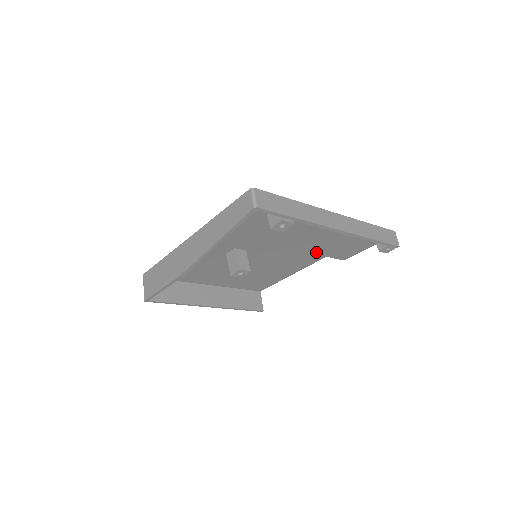
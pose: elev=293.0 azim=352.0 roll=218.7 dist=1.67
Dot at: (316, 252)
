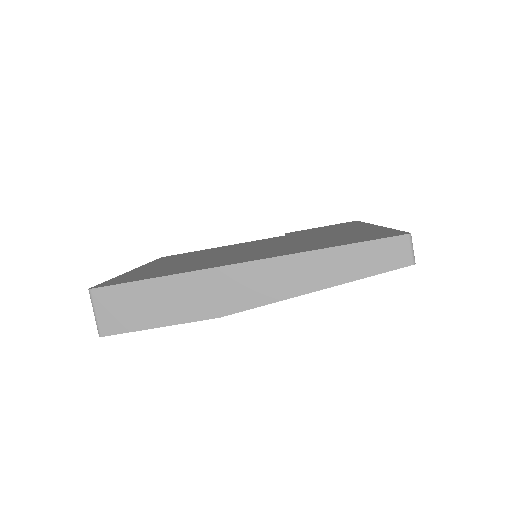
Dot at: occluded
